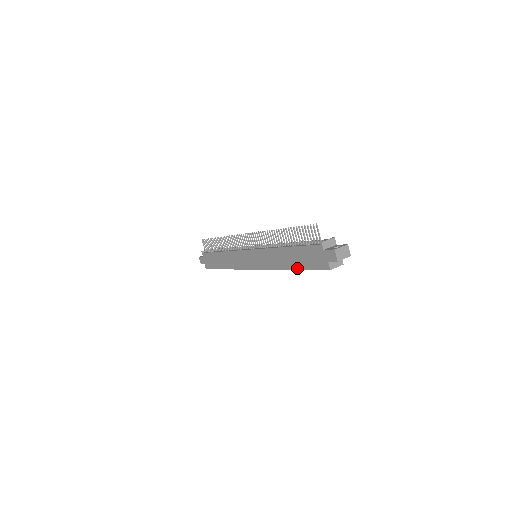
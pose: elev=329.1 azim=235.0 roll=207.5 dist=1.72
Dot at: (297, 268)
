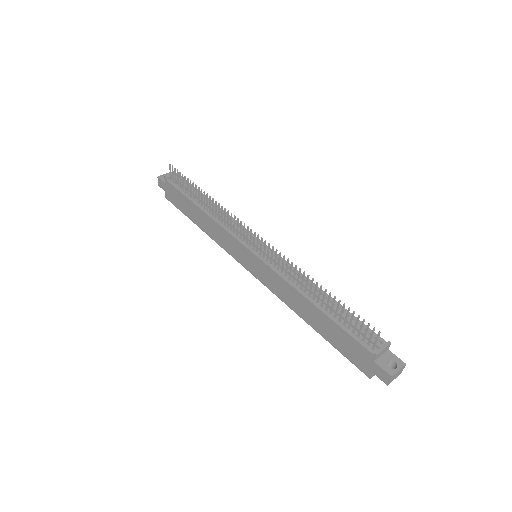
Dot at: (320, 333)
